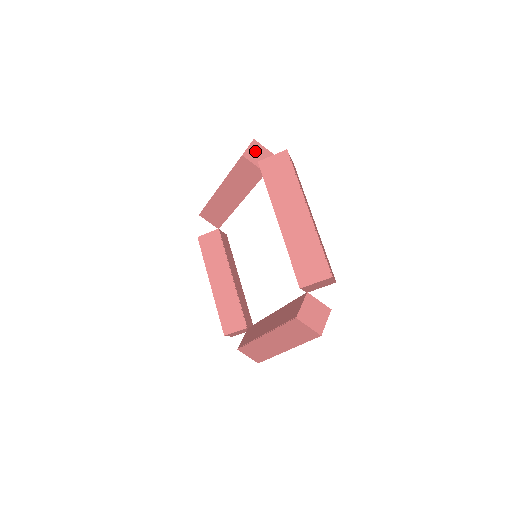
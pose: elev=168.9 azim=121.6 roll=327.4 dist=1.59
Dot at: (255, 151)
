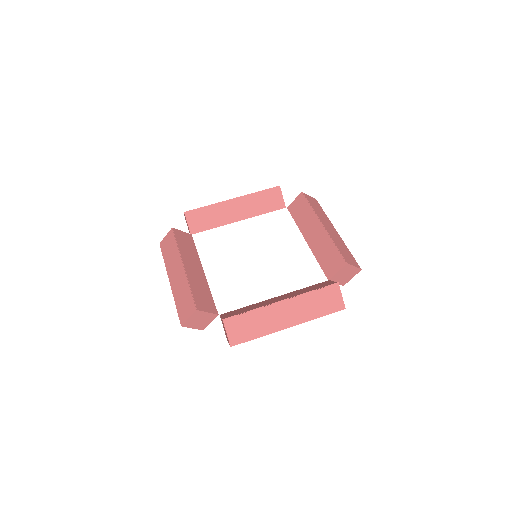
Dot at: occluded
